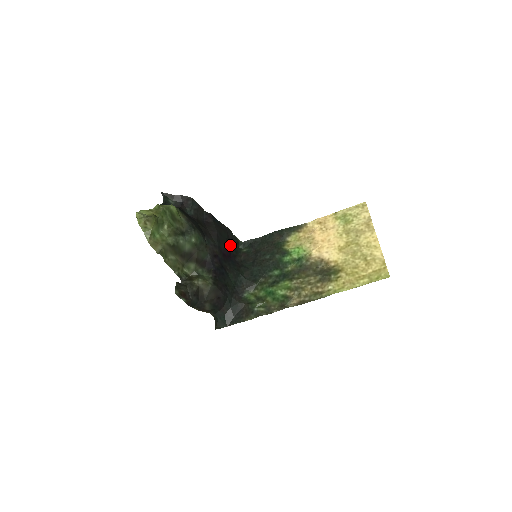
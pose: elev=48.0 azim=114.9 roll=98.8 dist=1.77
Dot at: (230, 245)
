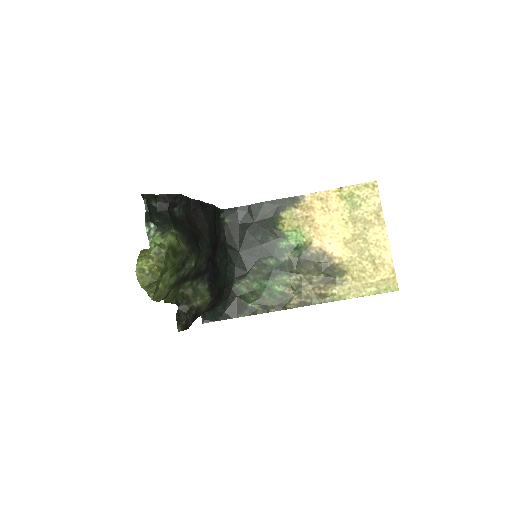
Dot at: occluded
